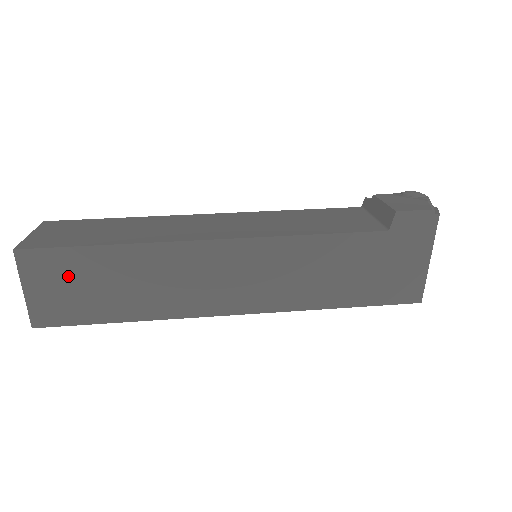
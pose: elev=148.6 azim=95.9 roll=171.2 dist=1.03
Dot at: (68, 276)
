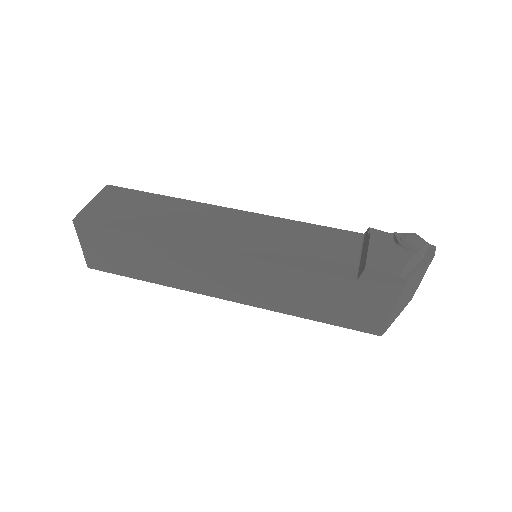
Dot at: (109, 245)
